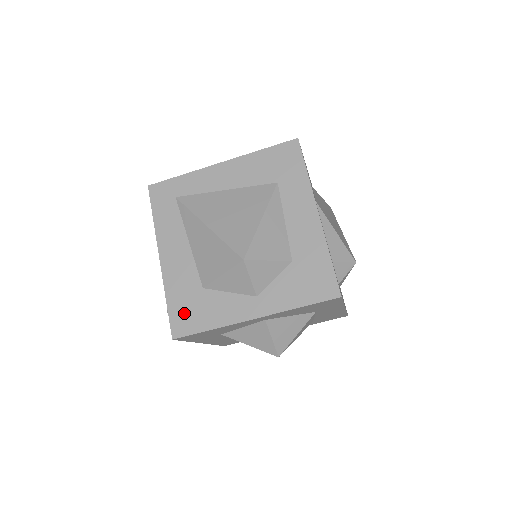
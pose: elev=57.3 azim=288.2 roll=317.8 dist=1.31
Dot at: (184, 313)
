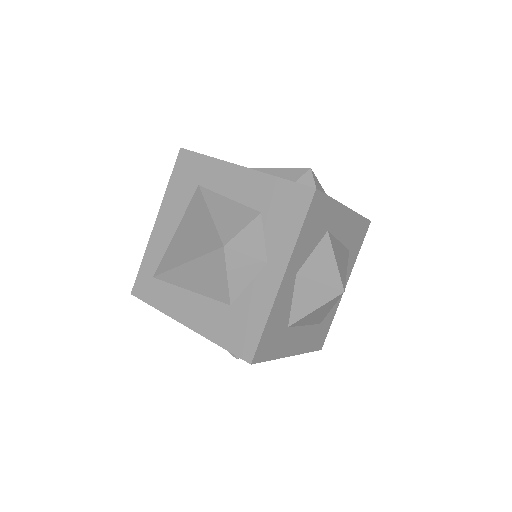
Dot at: (238, 337)
